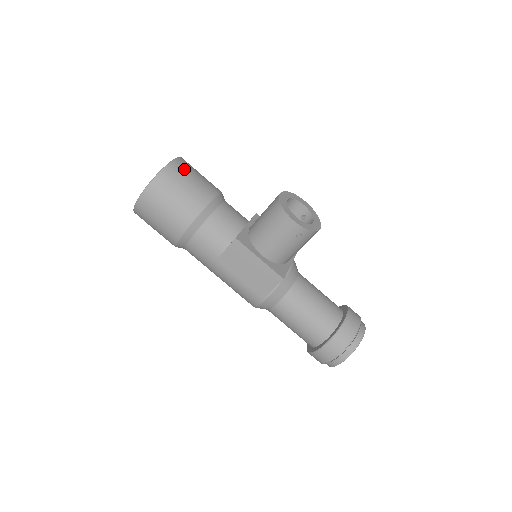
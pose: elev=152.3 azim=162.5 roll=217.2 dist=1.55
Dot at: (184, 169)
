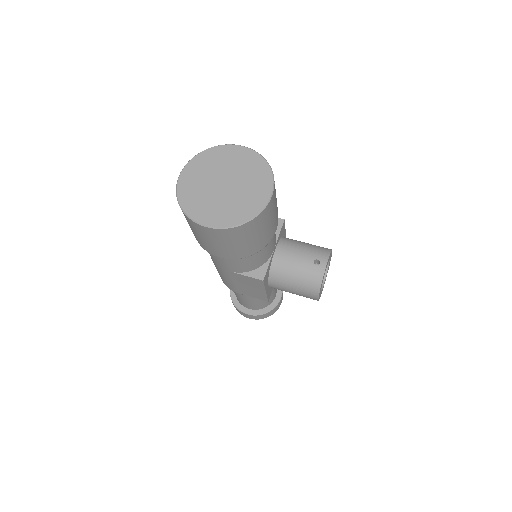
Dot at: (271, 210)
